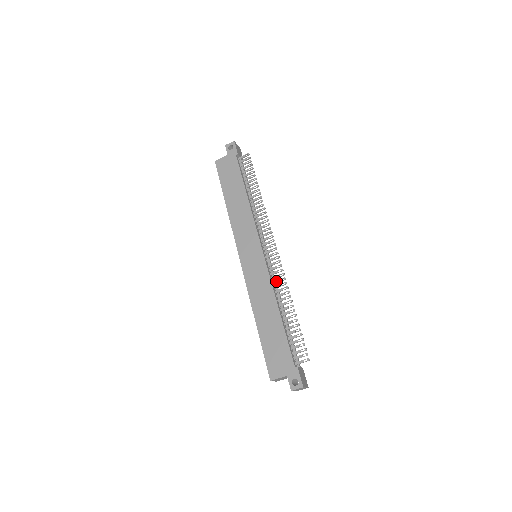
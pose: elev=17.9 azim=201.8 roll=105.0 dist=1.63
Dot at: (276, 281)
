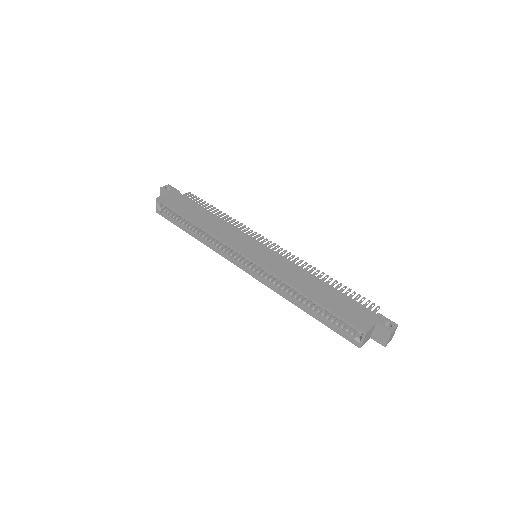
Dot at: (296, 264)
